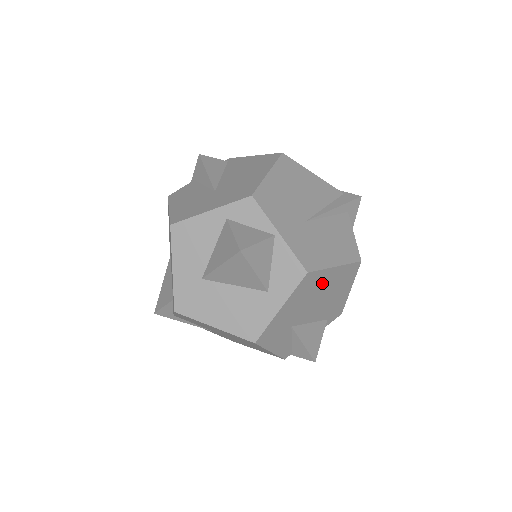
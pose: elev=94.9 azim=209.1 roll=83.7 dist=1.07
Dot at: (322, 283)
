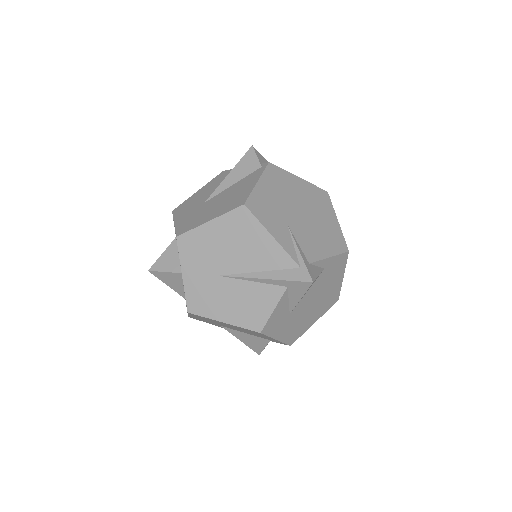
Dot at: (220, 322)
